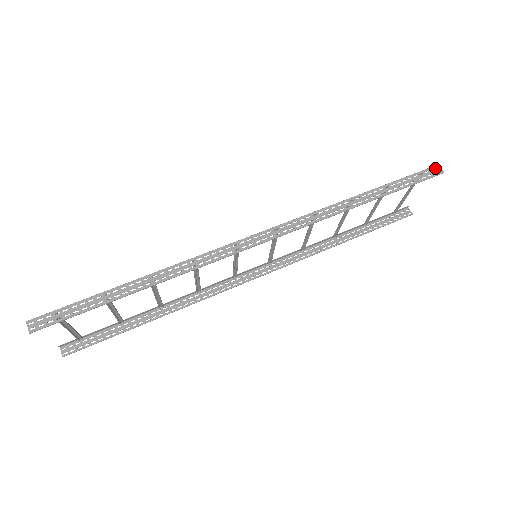
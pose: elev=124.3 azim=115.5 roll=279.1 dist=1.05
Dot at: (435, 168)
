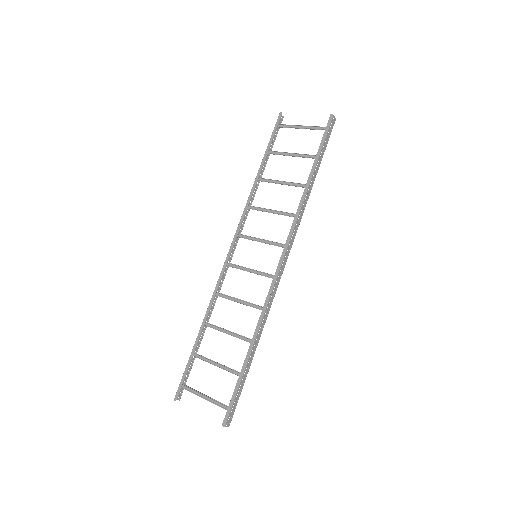
Dot at: (333, 120)
